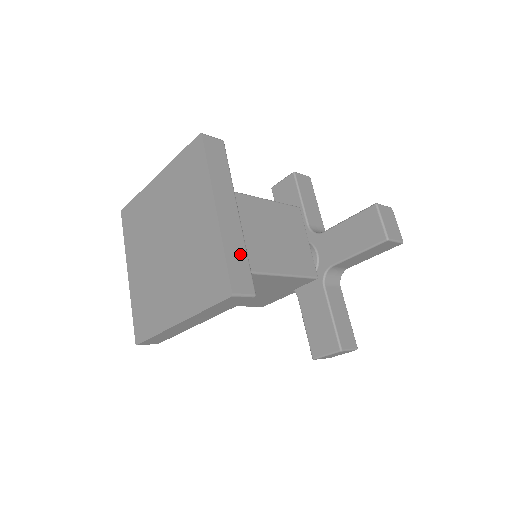
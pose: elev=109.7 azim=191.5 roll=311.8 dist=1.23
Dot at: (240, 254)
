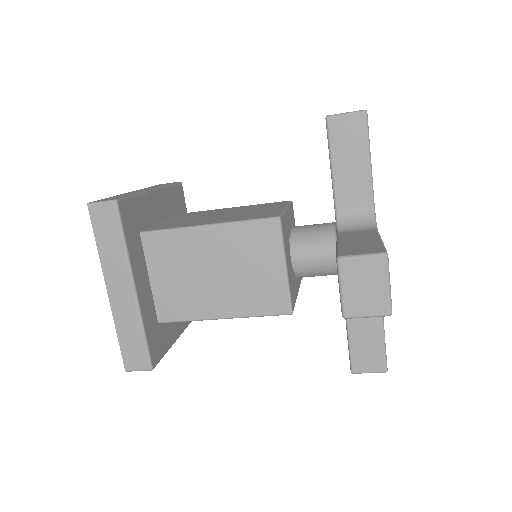
Dot at: (134, 333)
